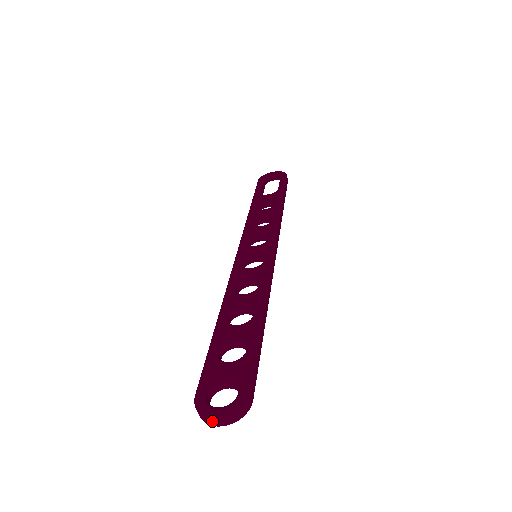
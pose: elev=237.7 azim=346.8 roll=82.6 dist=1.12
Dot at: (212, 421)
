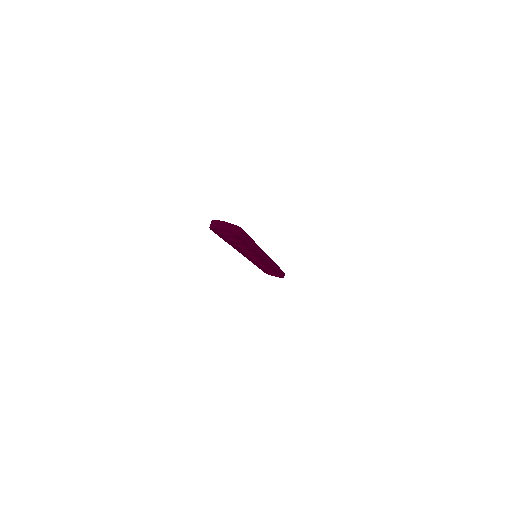
Dot at: (219, 223)
